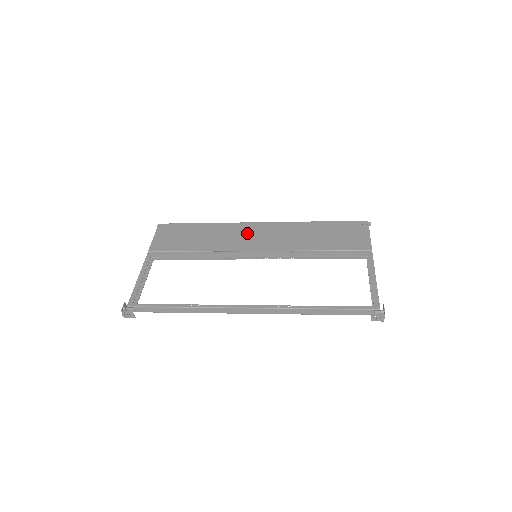
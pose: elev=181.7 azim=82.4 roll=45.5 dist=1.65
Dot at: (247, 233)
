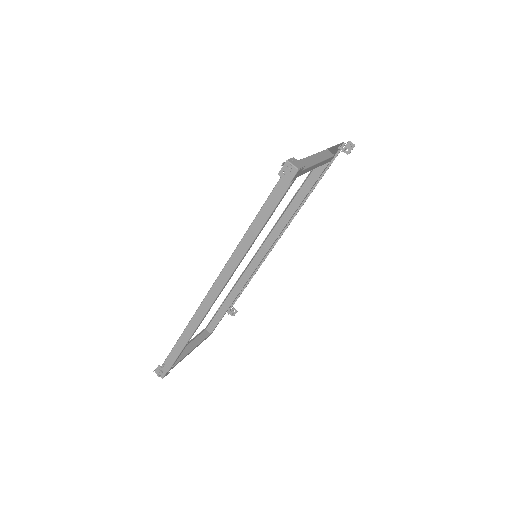
Dot at: occluded
